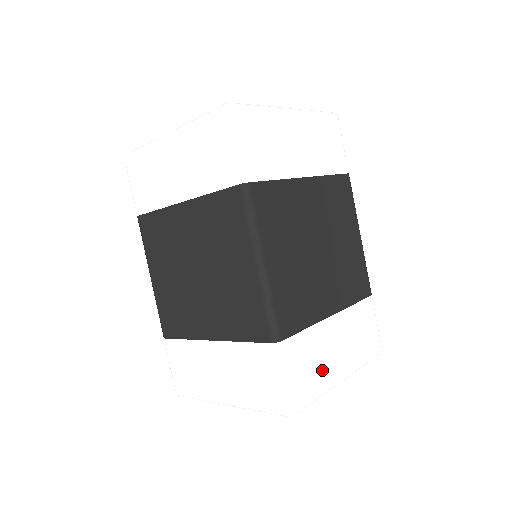
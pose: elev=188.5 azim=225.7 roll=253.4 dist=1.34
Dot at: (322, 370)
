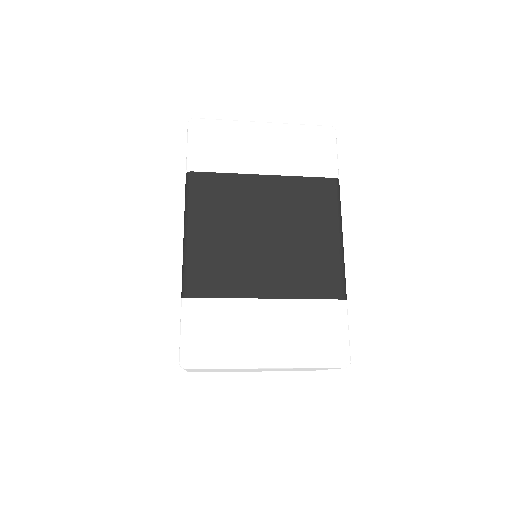
Dot at: occluded
